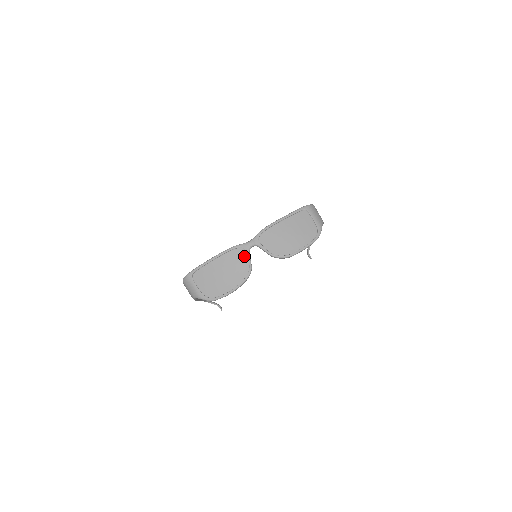
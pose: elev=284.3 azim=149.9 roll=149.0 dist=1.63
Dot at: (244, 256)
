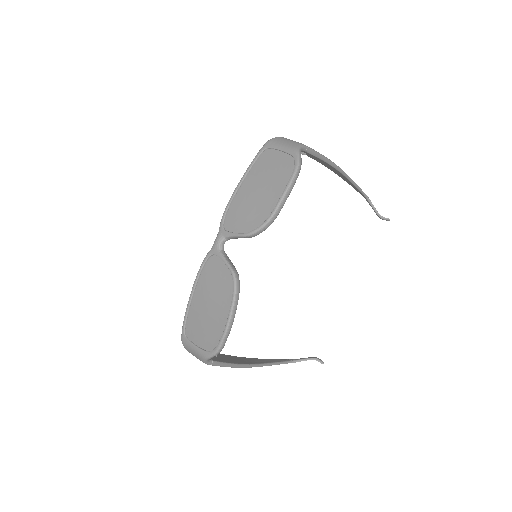
Dot at: (219, 263)
